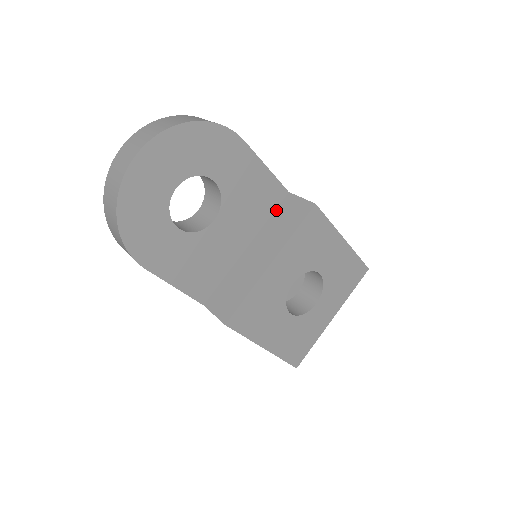
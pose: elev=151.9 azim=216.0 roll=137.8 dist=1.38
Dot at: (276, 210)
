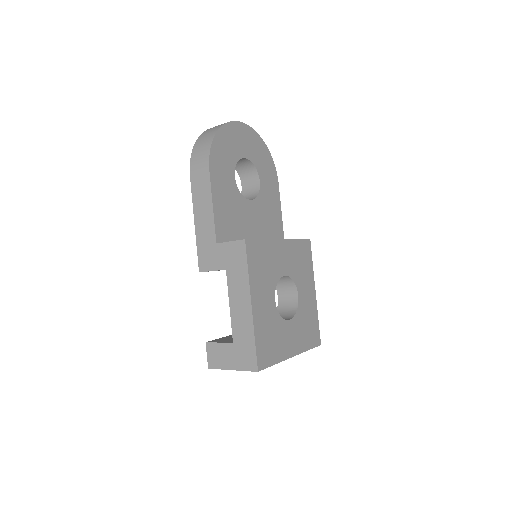
Dot at: occluded
